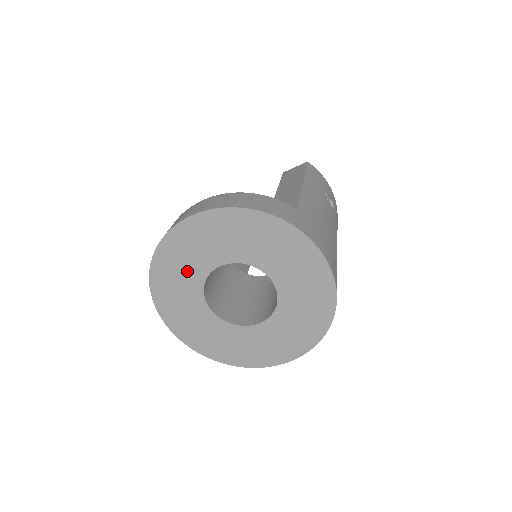
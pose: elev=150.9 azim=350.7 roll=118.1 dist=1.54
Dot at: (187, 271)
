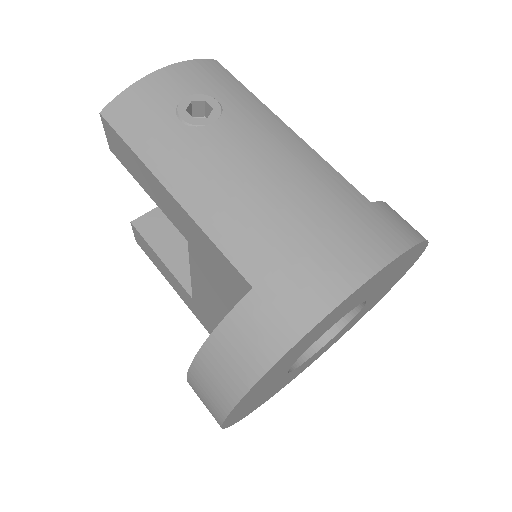
Dot at: (273, 389)
